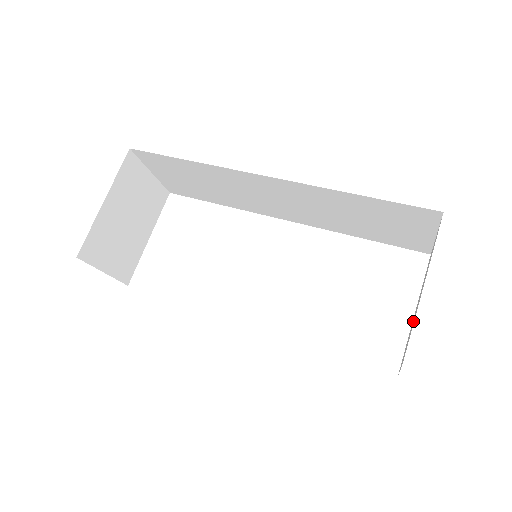
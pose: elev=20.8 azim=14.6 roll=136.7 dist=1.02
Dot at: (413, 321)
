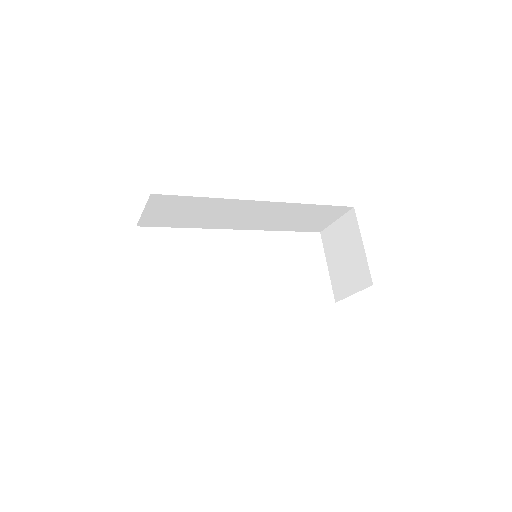
Dot at: (352, 267)
